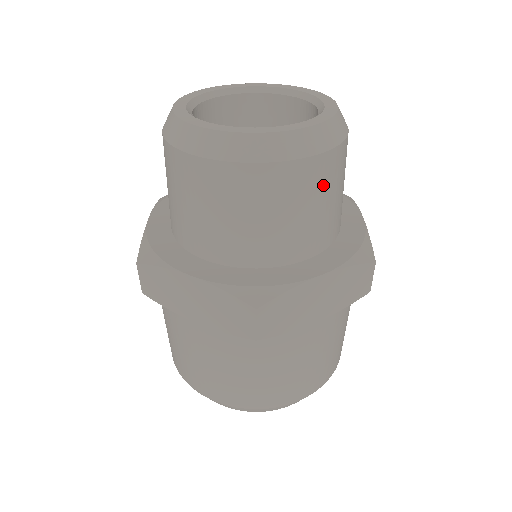
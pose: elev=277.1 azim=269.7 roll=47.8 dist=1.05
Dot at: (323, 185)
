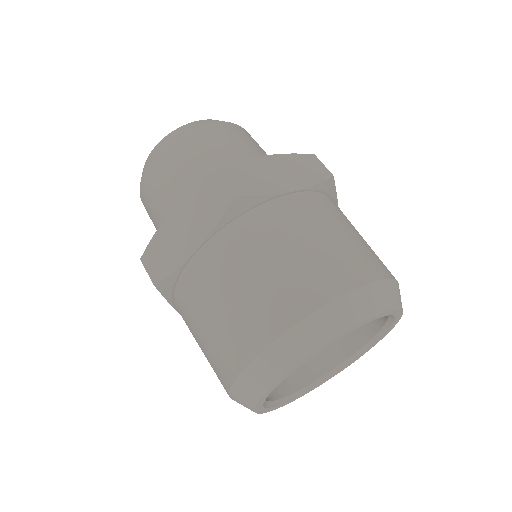
Dot at: (238, 136)
